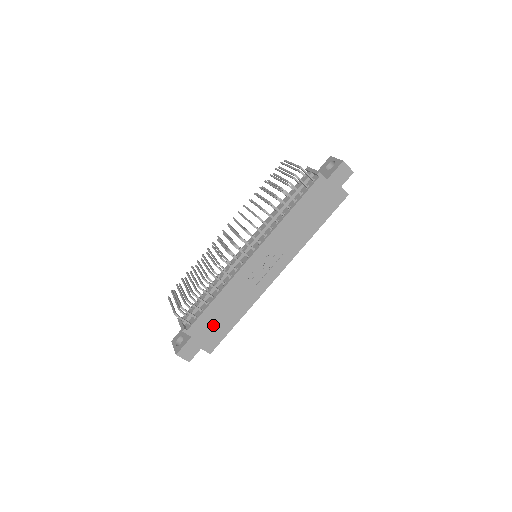
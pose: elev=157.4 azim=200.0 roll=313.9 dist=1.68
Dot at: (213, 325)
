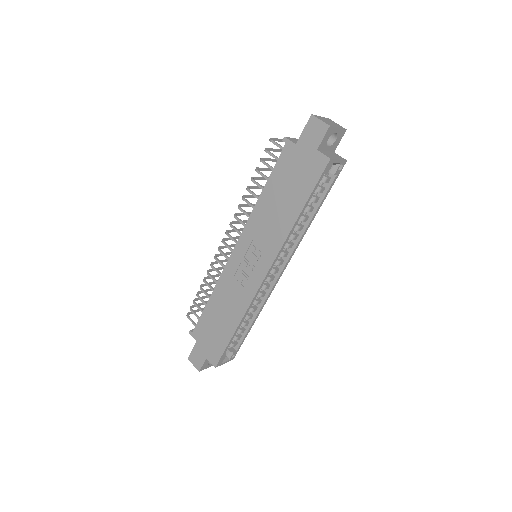
Dot at: (212, 332)
